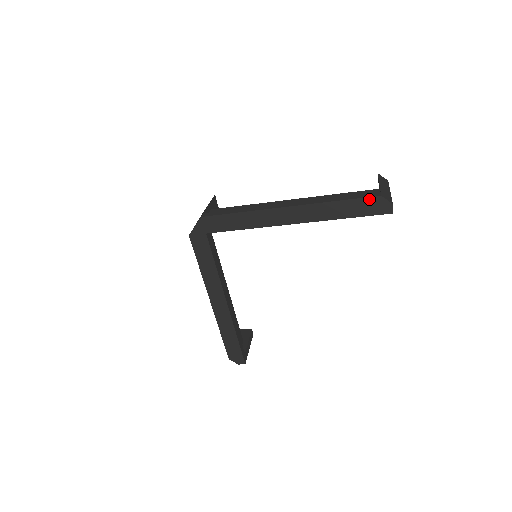
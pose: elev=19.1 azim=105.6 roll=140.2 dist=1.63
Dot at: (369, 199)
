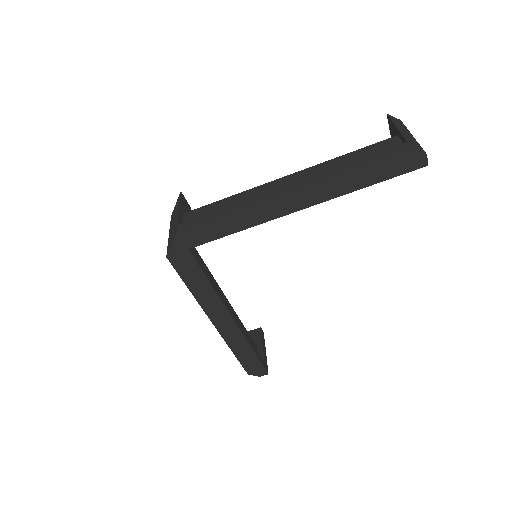
Dot at: (395, 155)
